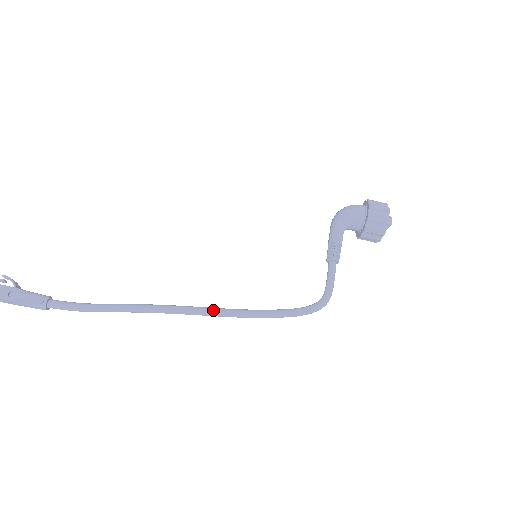
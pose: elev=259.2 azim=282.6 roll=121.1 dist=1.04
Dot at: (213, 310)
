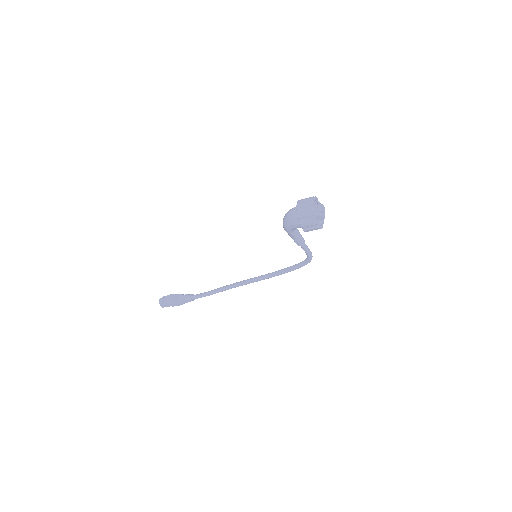
Dot at: occluded
